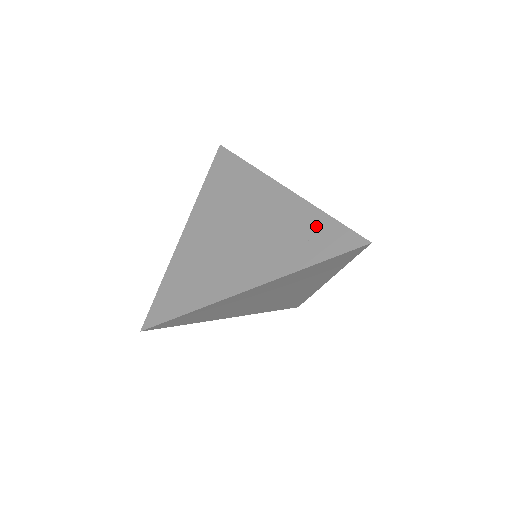
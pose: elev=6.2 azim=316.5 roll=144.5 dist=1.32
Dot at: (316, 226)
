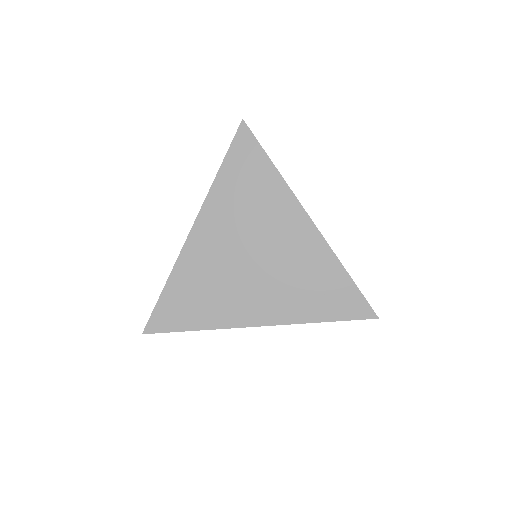
Dot at: (334, 282)
